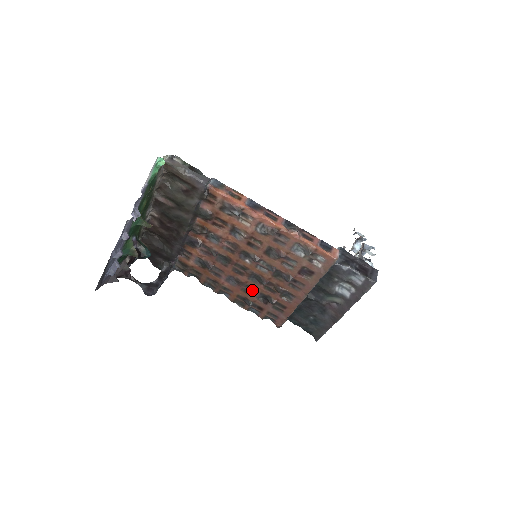
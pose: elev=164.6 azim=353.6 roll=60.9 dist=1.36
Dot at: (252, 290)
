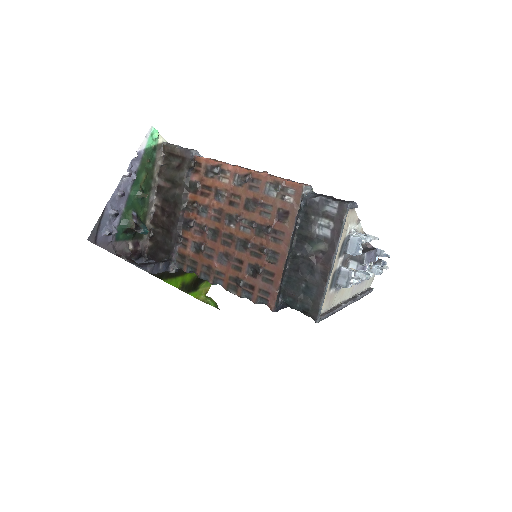
Dot at: (241, 264)
